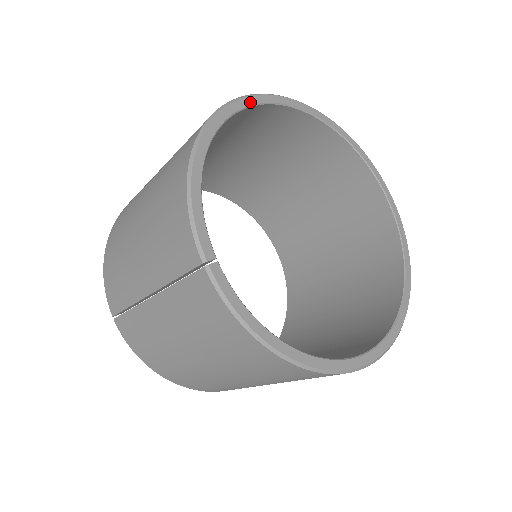
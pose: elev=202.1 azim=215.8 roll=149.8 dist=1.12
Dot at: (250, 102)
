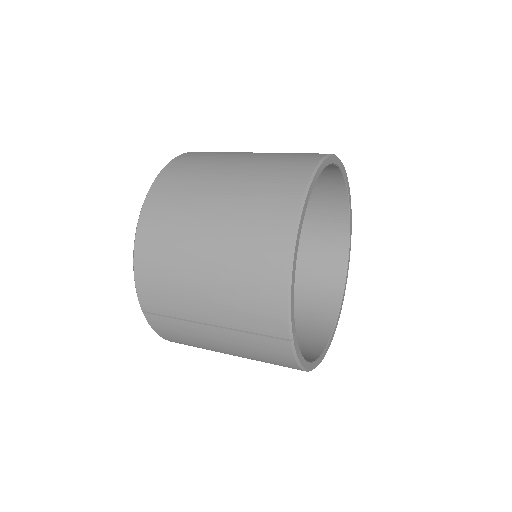
Dot at: (315, 181)
